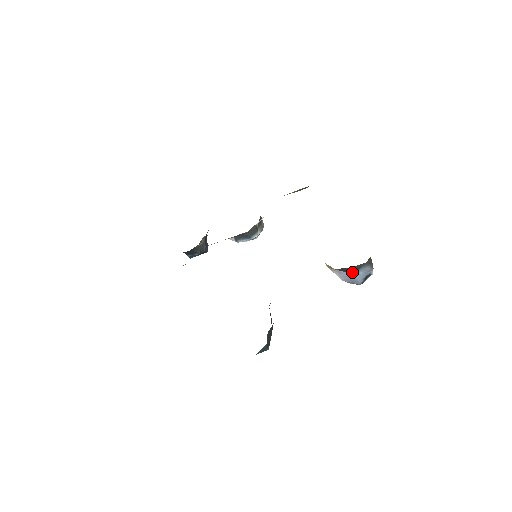
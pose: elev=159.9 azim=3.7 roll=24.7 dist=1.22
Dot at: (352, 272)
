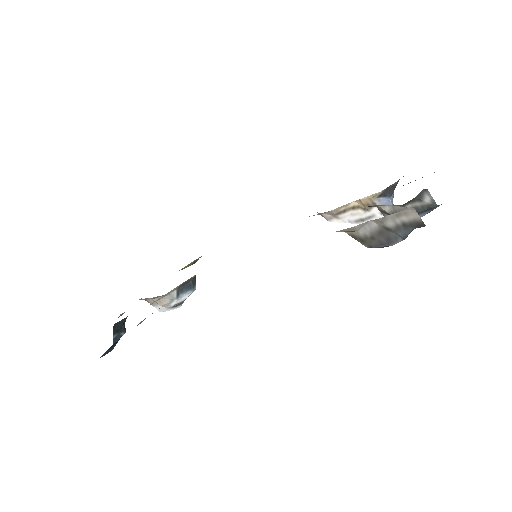
Dot at: (390, 194)
